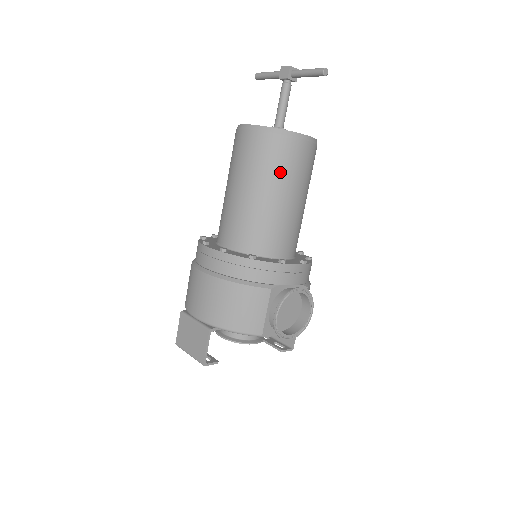
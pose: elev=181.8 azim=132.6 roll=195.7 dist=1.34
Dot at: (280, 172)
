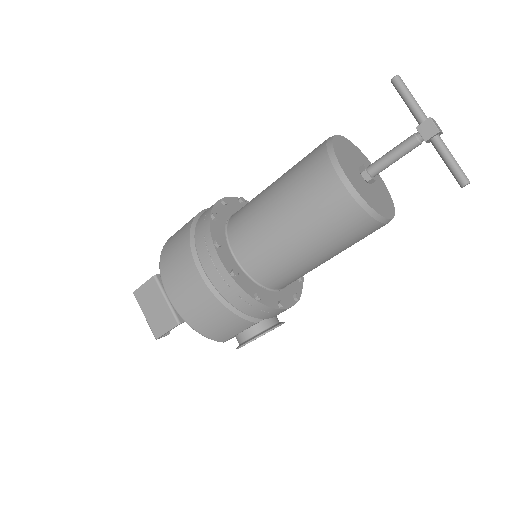
Dot at: (339, 241)
